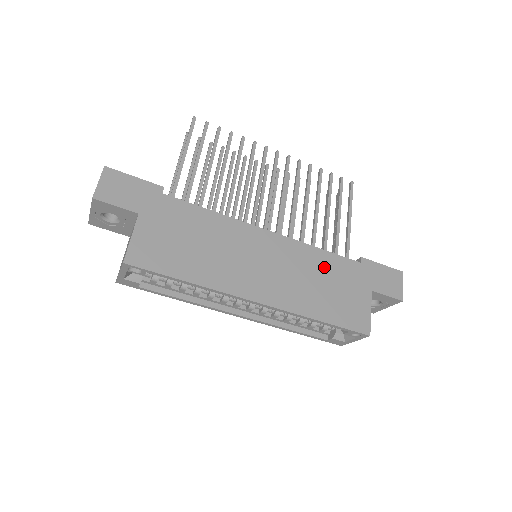
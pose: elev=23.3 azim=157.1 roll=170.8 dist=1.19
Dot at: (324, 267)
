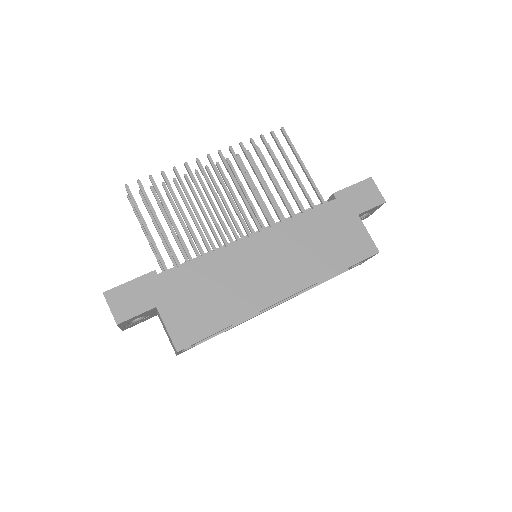
Dot at: (312, 227)
